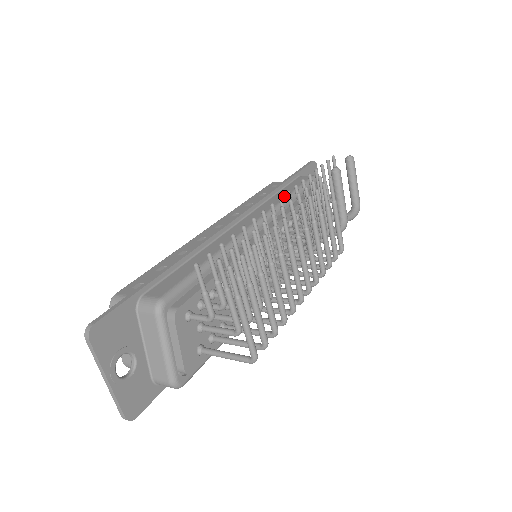
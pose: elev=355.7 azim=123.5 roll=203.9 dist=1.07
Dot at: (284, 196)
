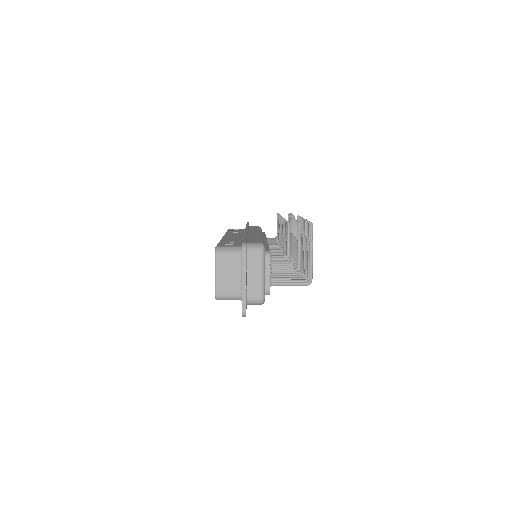
Dot at: (258, 229)
